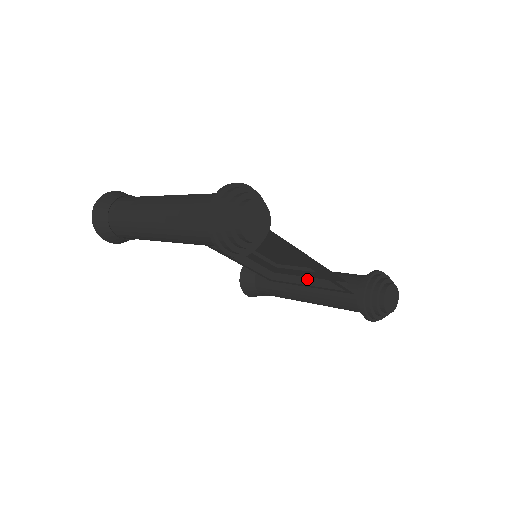
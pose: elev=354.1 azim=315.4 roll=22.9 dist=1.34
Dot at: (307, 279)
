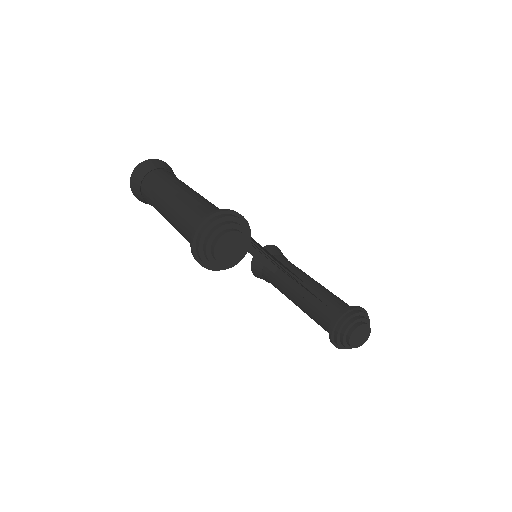
Dot at: (300, 287)
